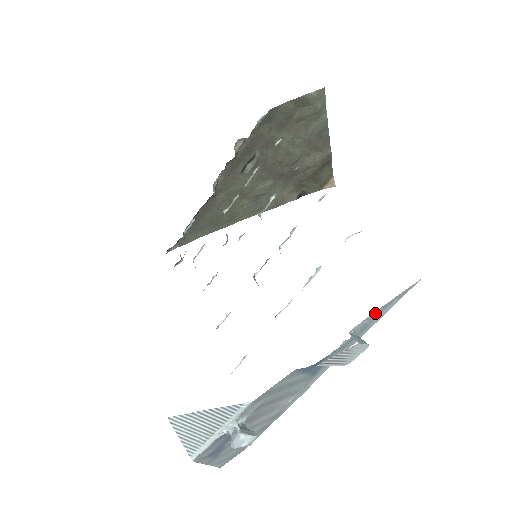
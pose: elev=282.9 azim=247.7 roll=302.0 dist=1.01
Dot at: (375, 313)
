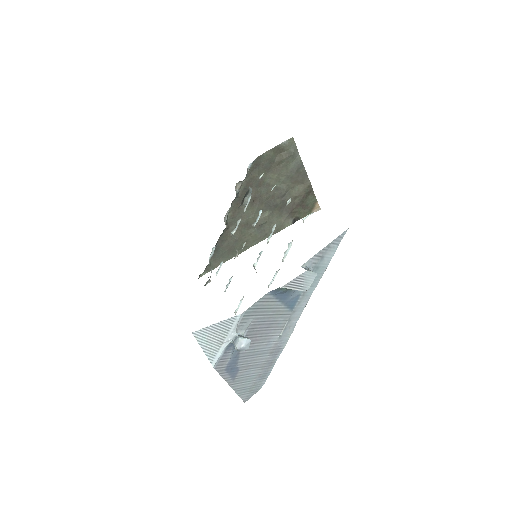
Dot at: (319, 254)
